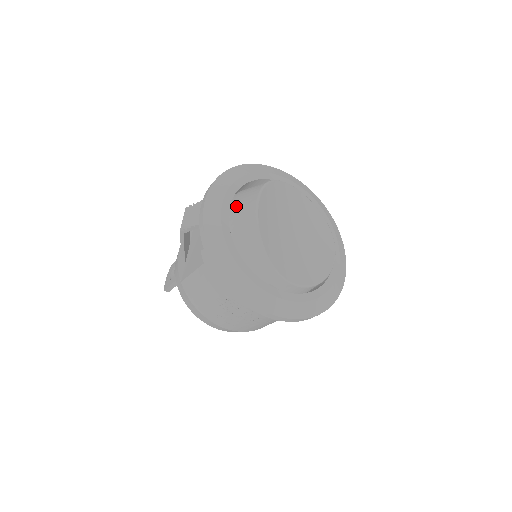
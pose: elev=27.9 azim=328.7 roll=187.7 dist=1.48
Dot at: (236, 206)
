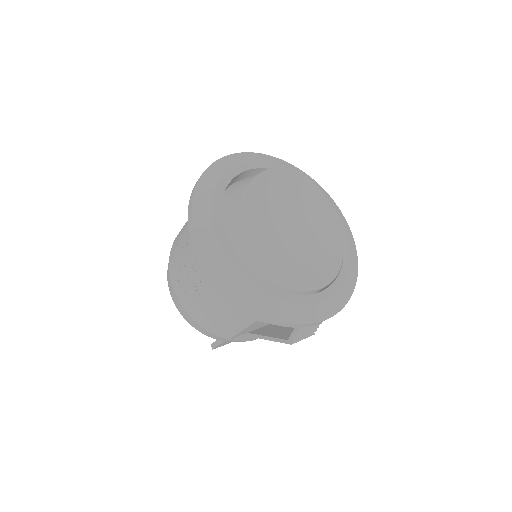
Dot at: occluded
